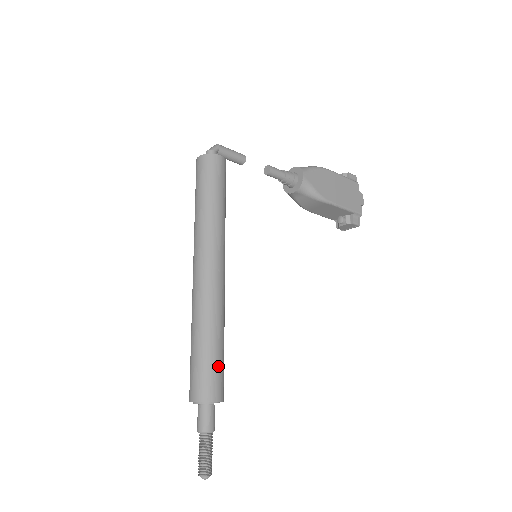
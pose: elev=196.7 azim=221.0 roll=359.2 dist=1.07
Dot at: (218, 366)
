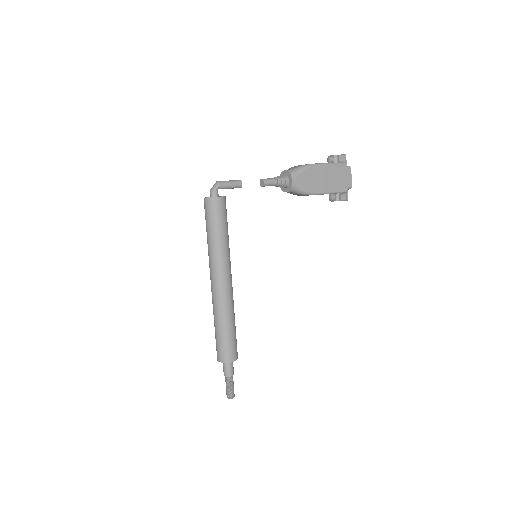
Dot at: (231, 342)
